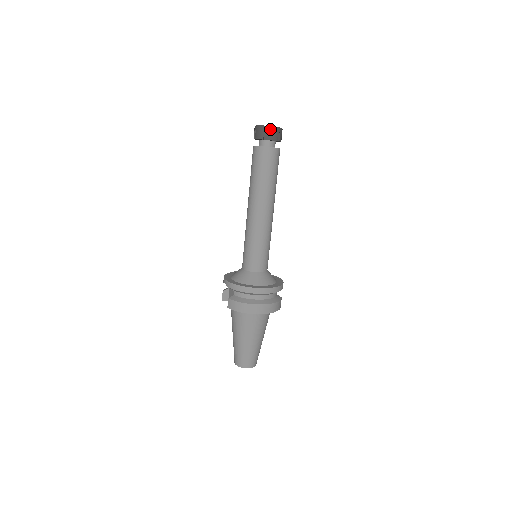
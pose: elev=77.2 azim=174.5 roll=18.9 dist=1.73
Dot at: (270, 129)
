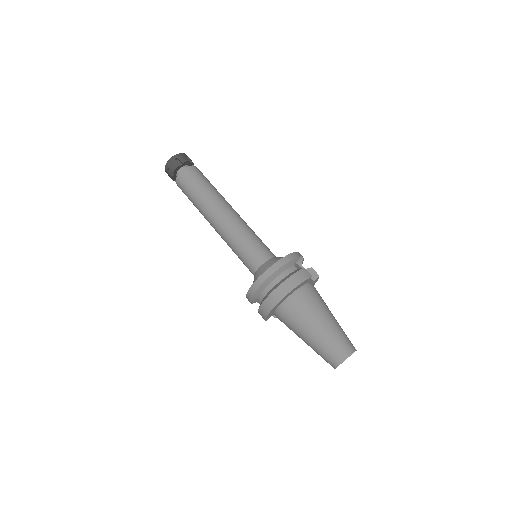
Dot at: (168, 165)
